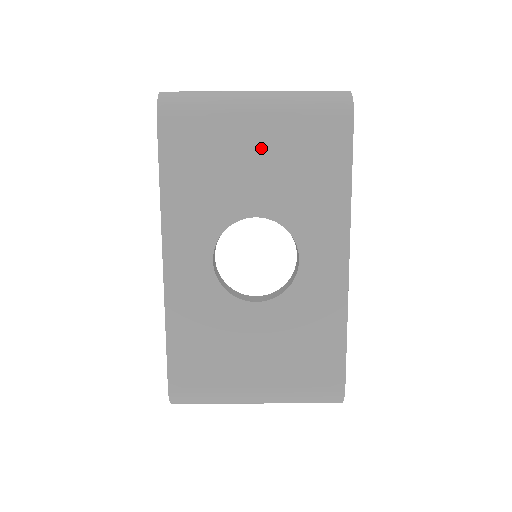
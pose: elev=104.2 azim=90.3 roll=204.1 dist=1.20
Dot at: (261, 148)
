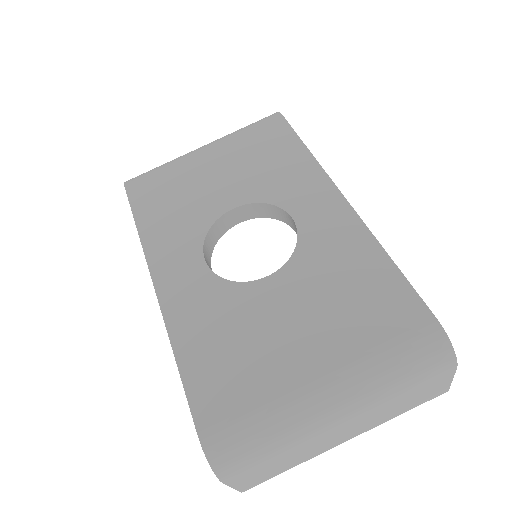
Dot at: (217, 165)
